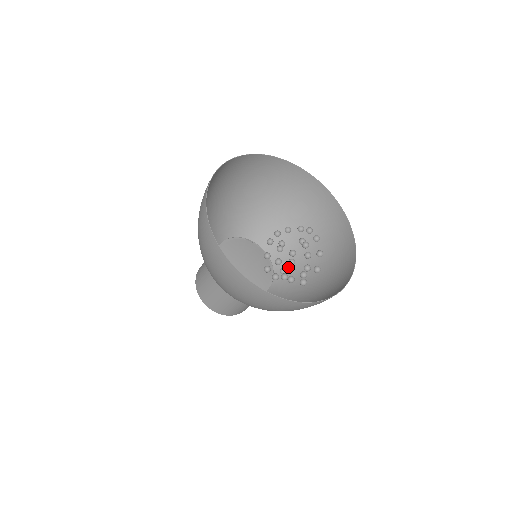
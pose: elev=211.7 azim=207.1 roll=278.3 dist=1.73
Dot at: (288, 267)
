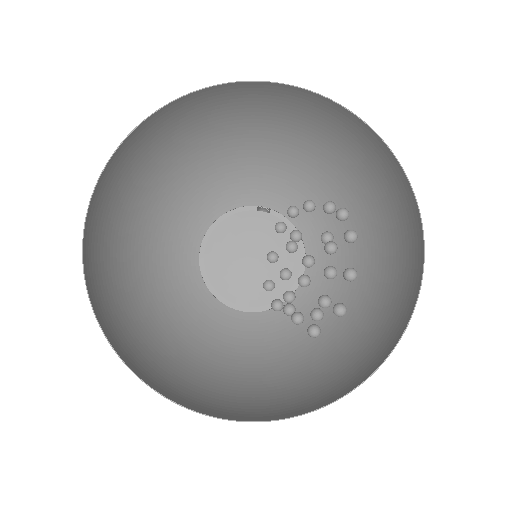
Dot at: (327, 256)
